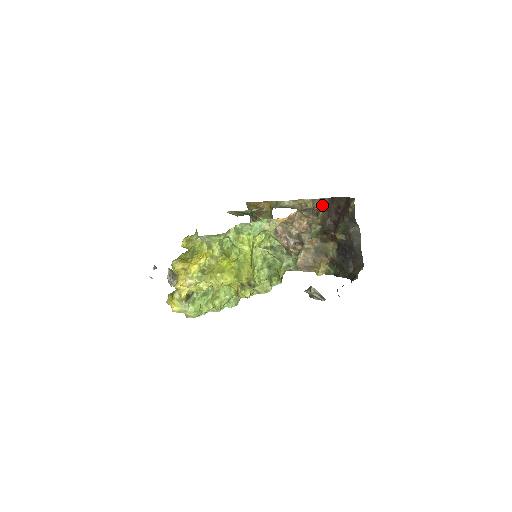
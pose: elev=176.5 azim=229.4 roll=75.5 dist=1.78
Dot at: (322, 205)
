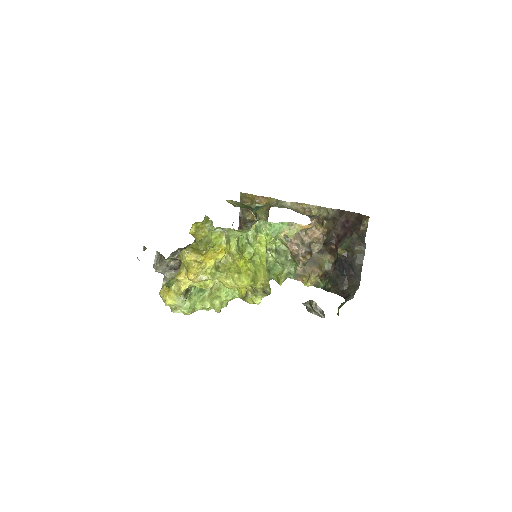
Dot at: (329, 215)
